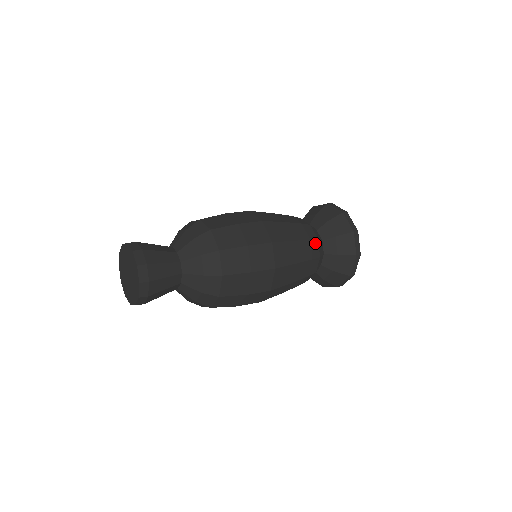
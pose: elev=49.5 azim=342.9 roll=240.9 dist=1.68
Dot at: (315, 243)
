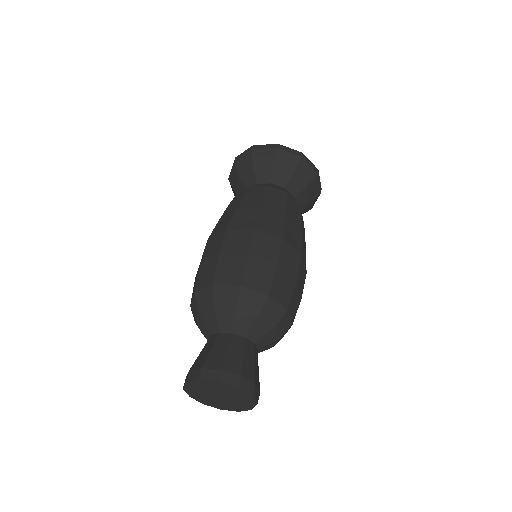
Dot at: (289, 198)
